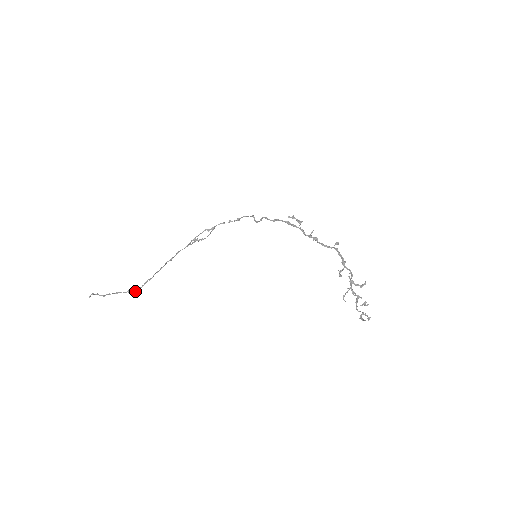
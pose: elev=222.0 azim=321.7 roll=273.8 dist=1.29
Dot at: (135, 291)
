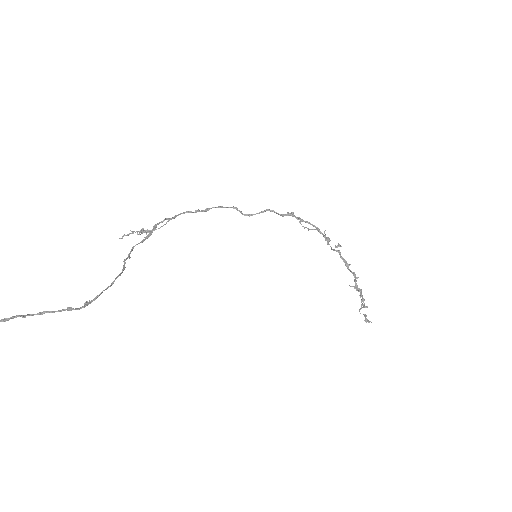
Dot at: (82, 307)
